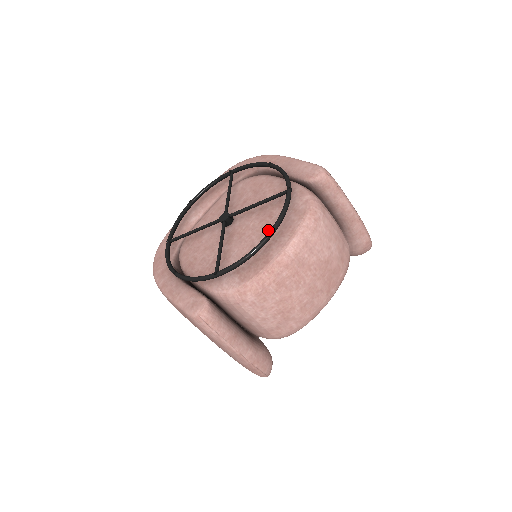
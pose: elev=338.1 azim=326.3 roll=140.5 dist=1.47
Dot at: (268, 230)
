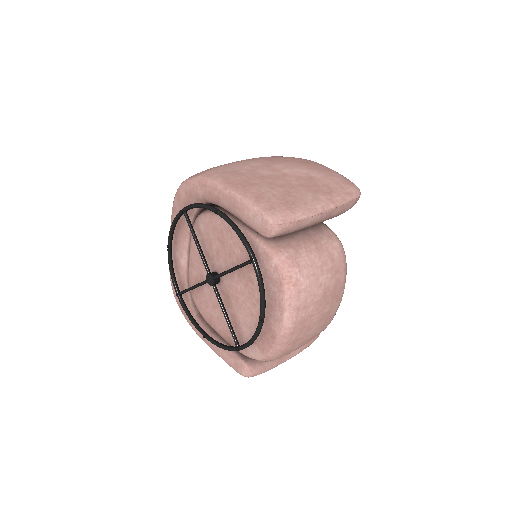
Dot at: (257, 300)
